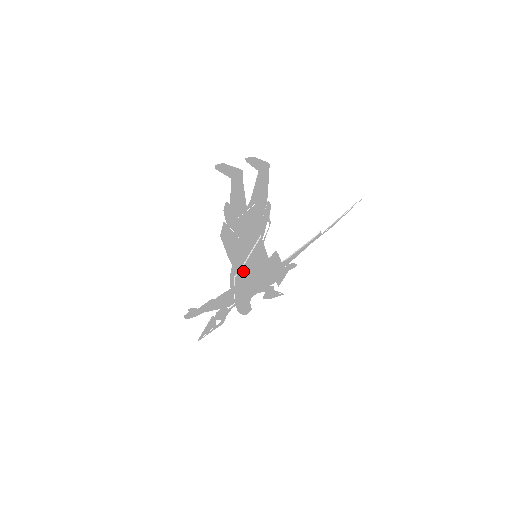
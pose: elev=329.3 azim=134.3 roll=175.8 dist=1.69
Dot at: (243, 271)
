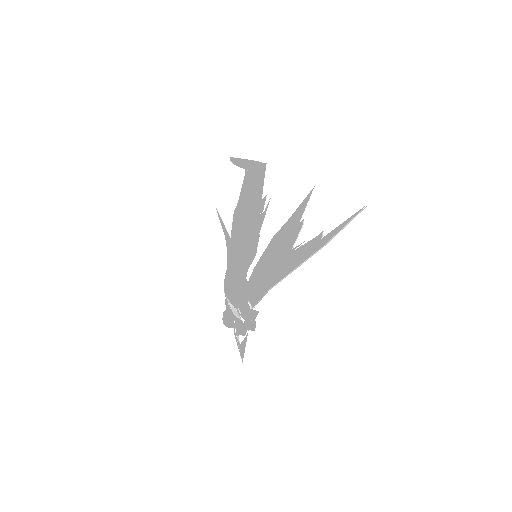
Dot at: (310, 255)
